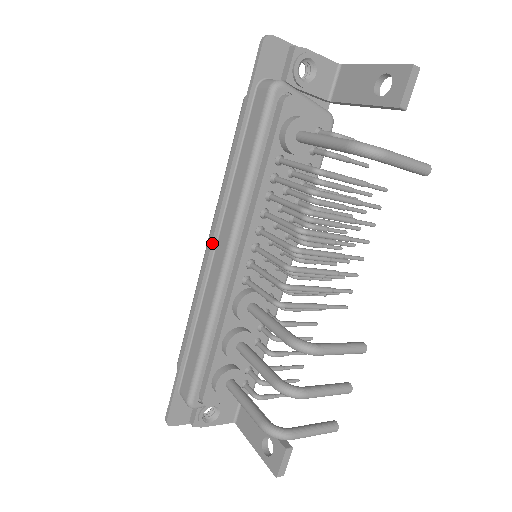
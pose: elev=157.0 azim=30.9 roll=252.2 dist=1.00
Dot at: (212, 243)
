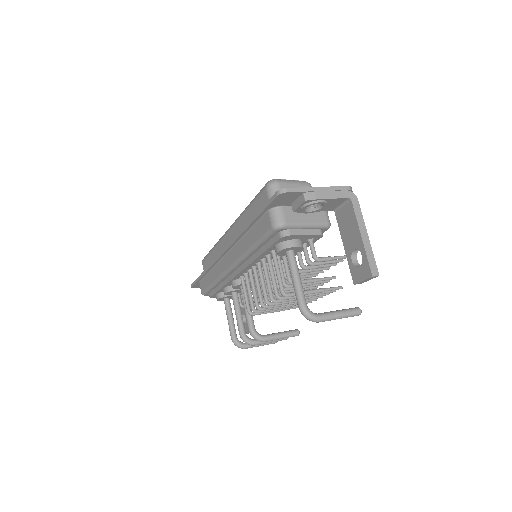
Dot at: (224, 252)
